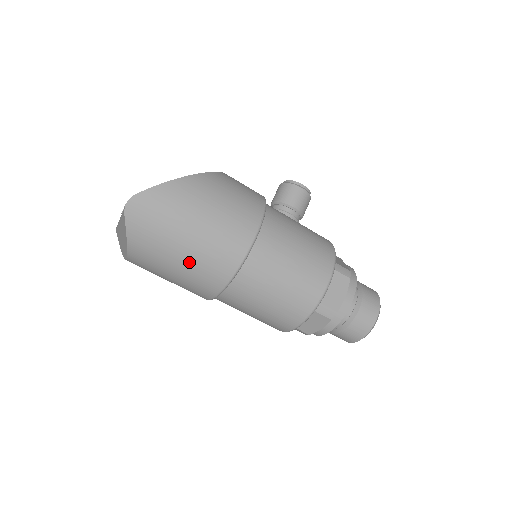
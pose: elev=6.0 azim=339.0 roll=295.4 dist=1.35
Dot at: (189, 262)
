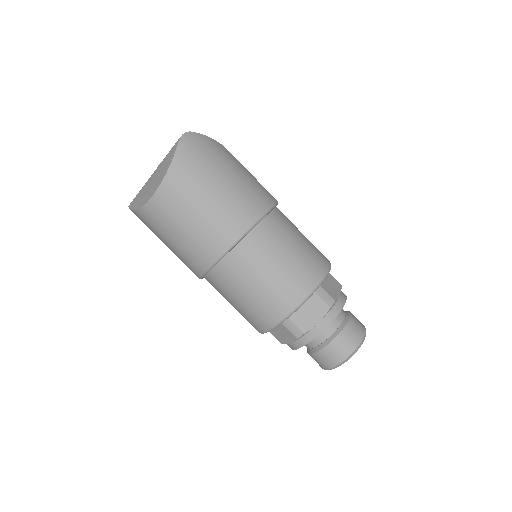
Dot at: (219, 198)
